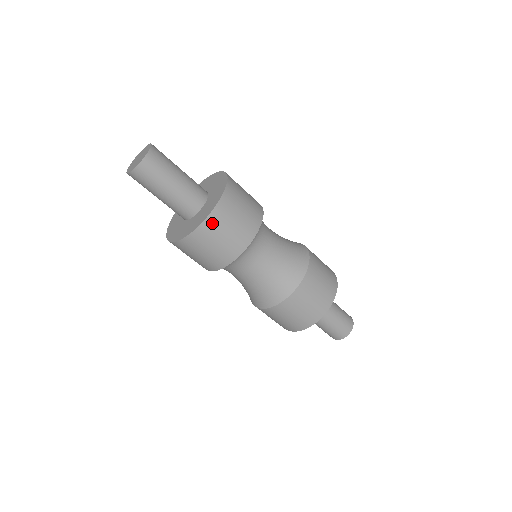
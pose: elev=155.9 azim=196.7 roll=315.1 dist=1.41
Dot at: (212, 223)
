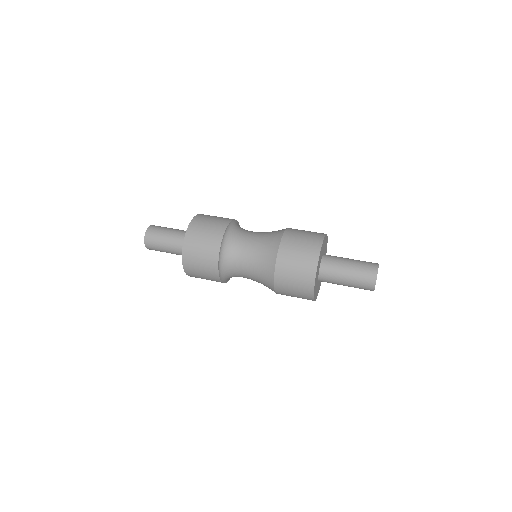
Dot at: (190, 239)
